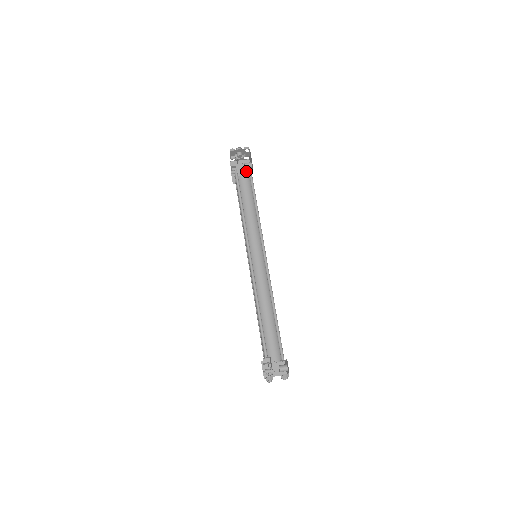
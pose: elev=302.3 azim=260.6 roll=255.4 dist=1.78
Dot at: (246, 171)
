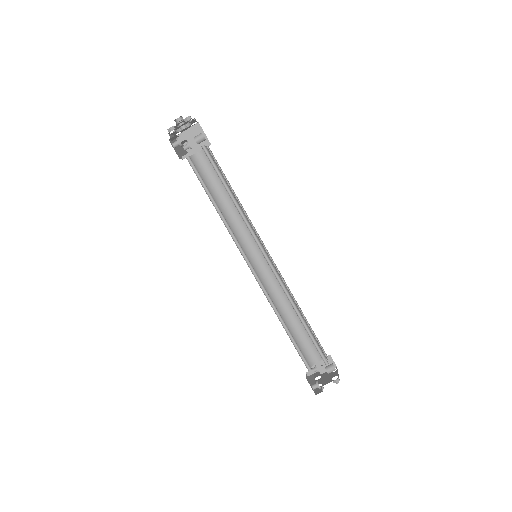
Dot at: occluded
